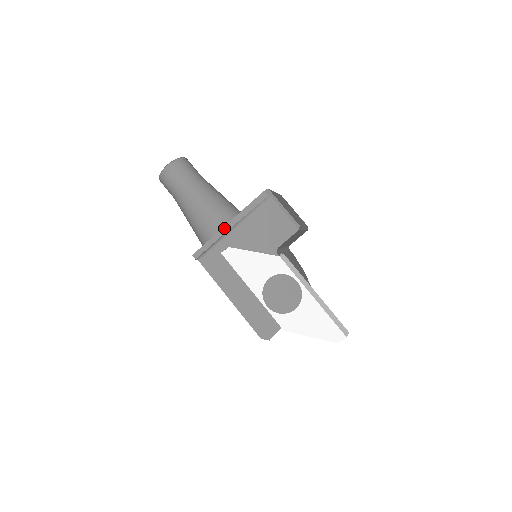
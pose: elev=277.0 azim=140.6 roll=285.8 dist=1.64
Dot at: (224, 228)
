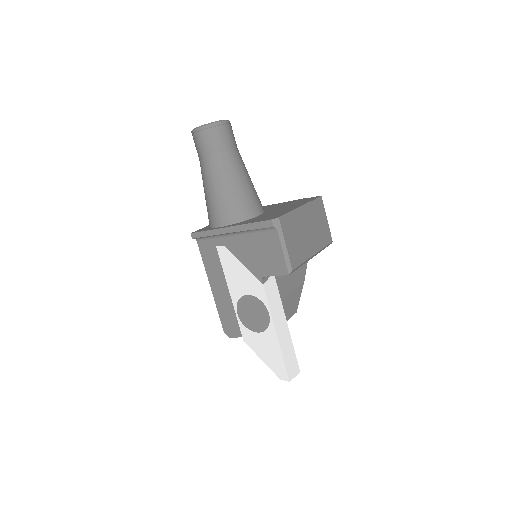
Dot at: (224, 229)
